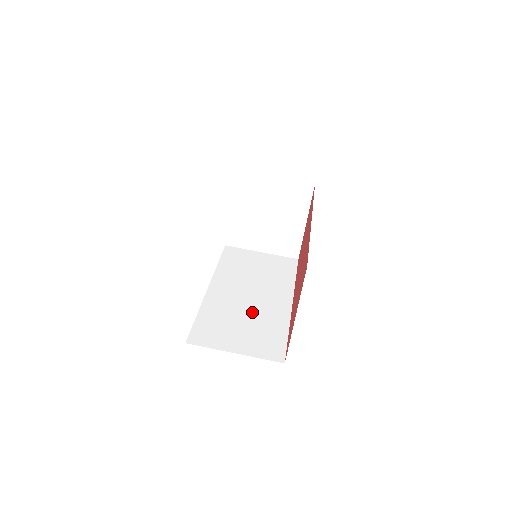
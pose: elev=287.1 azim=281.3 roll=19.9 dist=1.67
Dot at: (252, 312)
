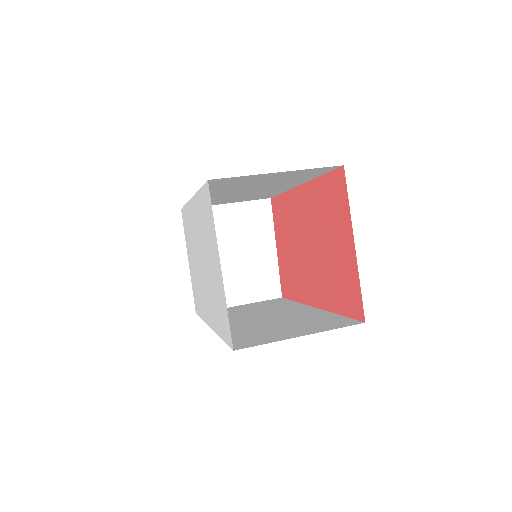
Dot at: (281, 320)
